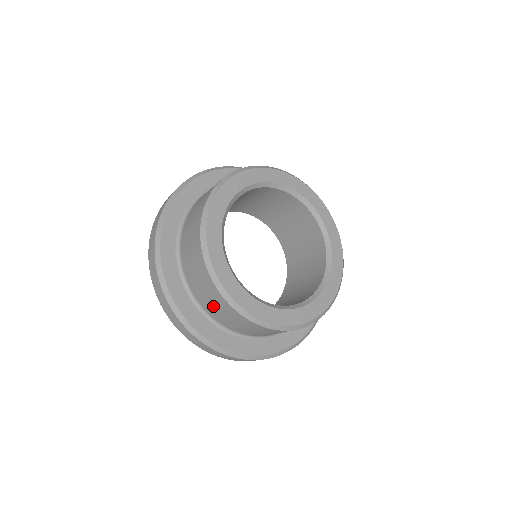
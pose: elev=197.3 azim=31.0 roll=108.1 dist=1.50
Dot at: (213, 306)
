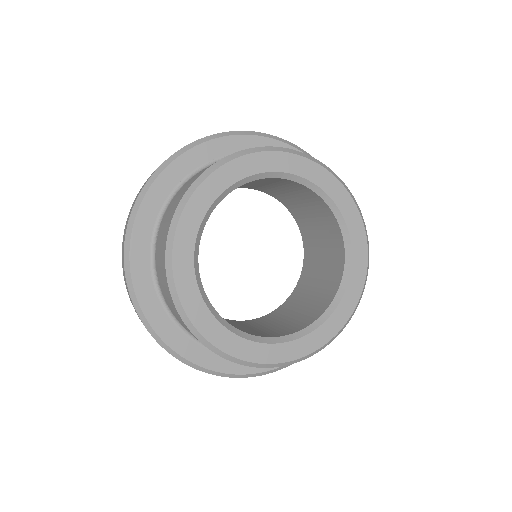
Dot at: (159, 255)
